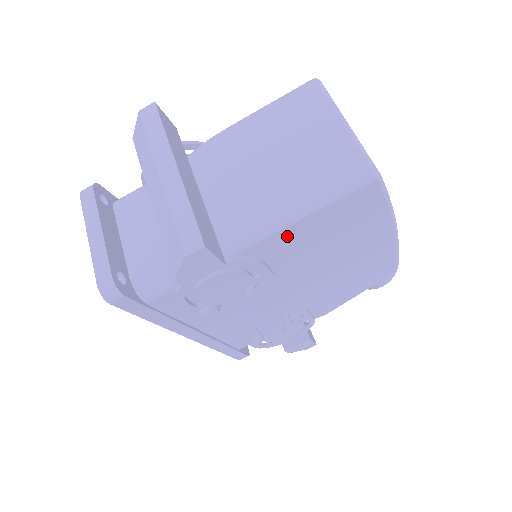
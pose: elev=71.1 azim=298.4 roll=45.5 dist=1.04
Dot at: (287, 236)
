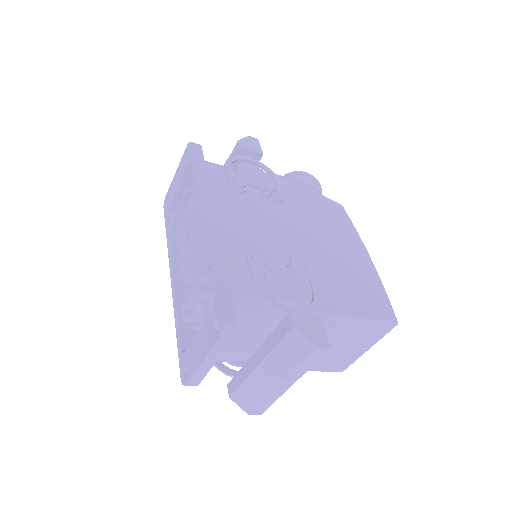
Dot at: occluded
